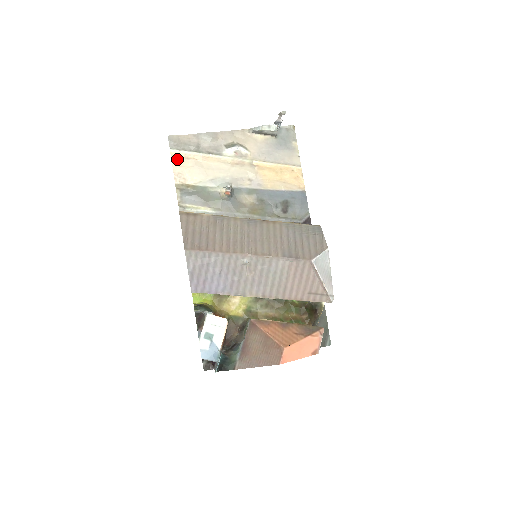
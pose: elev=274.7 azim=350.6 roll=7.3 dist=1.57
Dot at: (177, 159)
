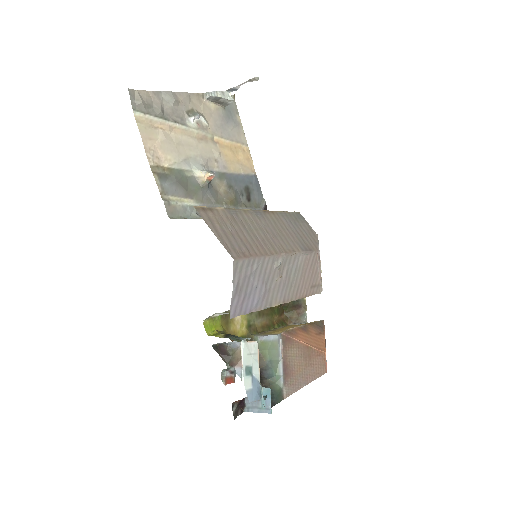
Dot at: (144, 127)
